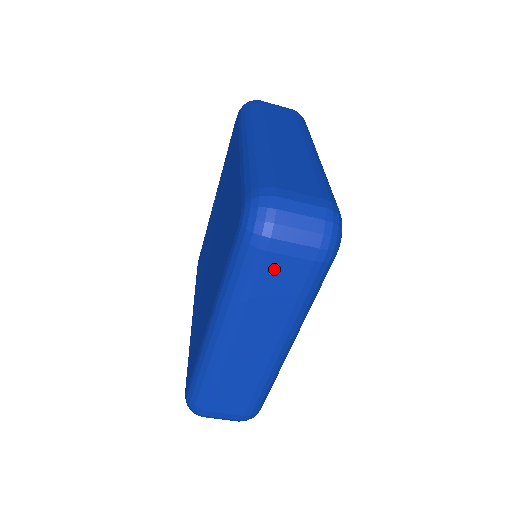
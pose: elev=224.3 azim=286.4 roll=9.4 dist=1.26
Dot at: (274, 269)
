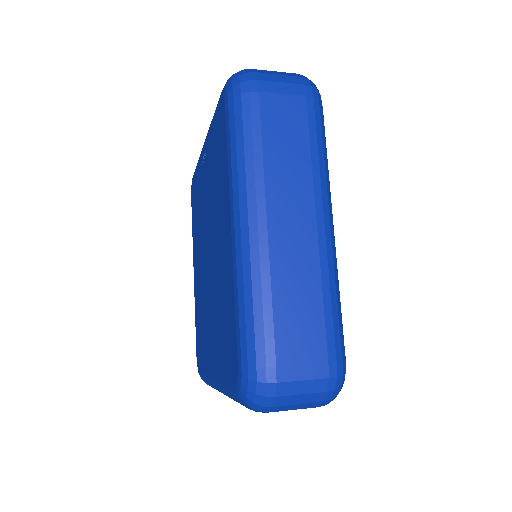
Dot at: occluded
